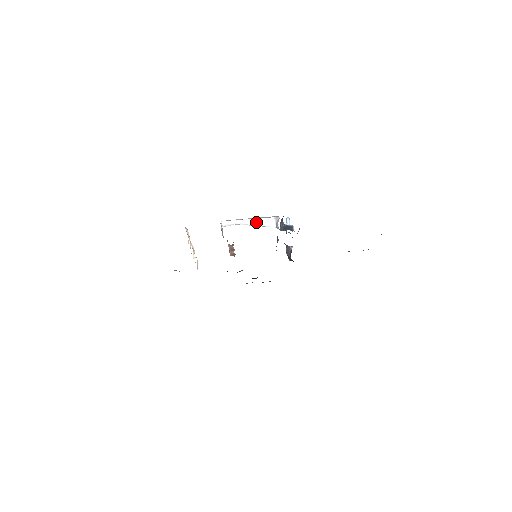
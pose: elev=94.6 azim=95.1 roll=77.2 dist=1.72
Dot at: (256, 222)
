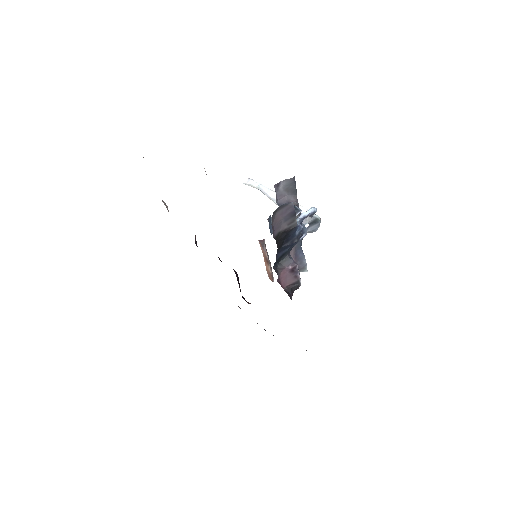
Dot at: occluded
